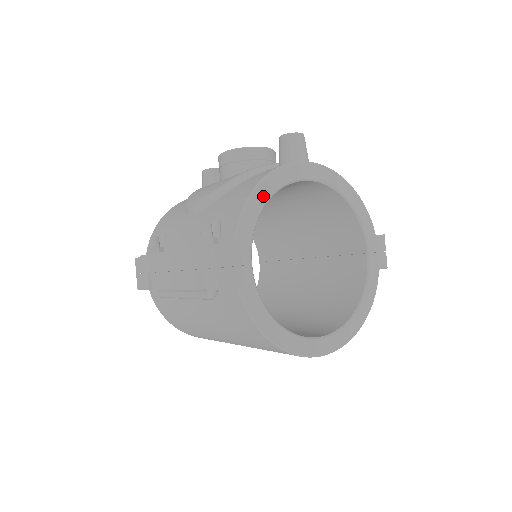
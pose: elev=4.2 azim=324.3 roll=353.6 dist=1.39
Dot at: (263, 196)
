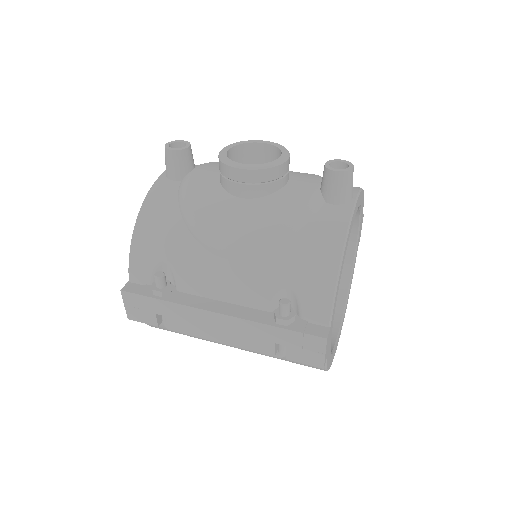
Dot at: (342, 266)
